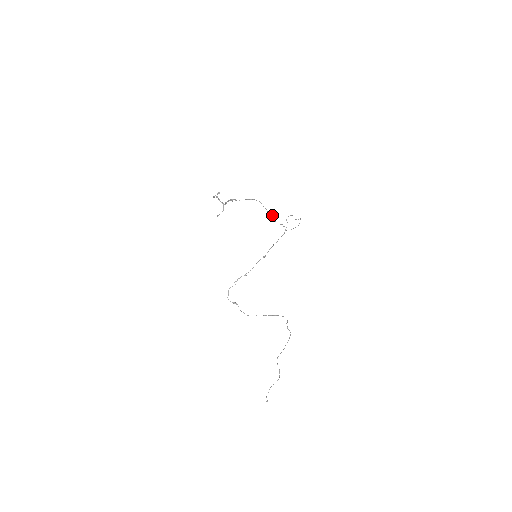
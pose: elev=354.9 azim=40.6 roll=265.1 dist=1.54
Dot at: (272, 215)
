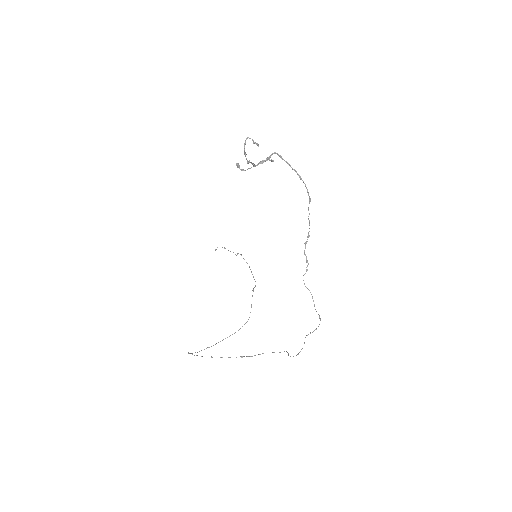
Dot at: occluded
